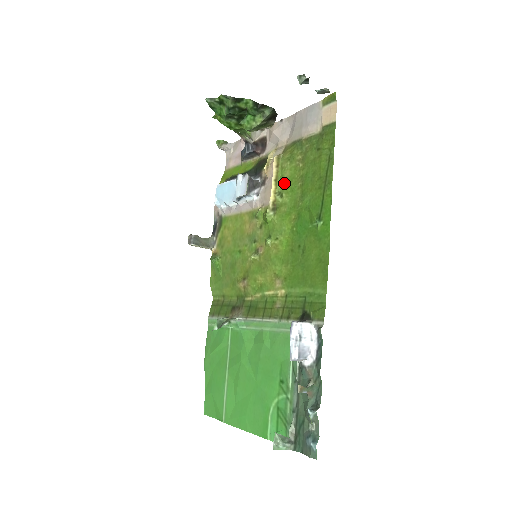
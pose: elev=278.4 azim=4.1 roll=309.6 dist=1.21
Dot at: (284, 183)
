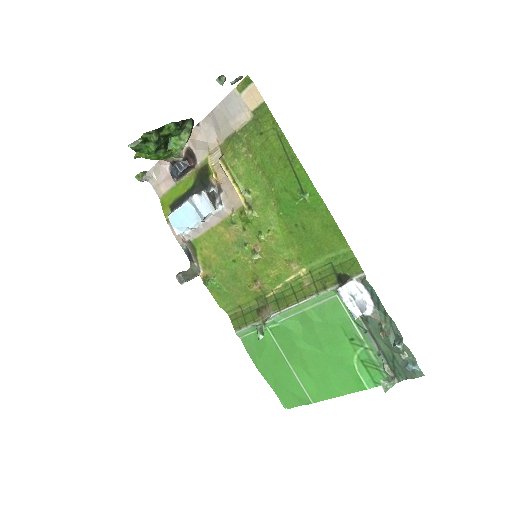
Dot at: (244, 180)
